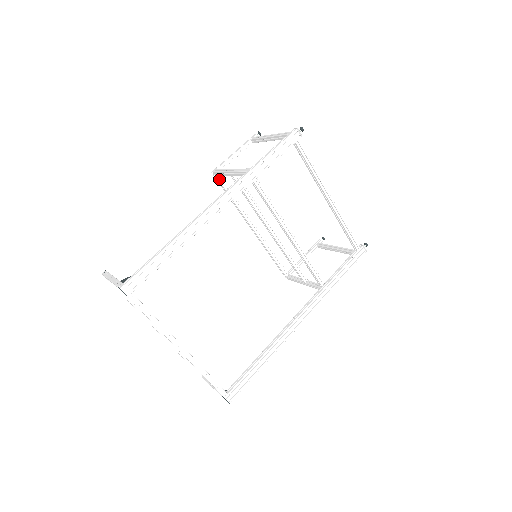
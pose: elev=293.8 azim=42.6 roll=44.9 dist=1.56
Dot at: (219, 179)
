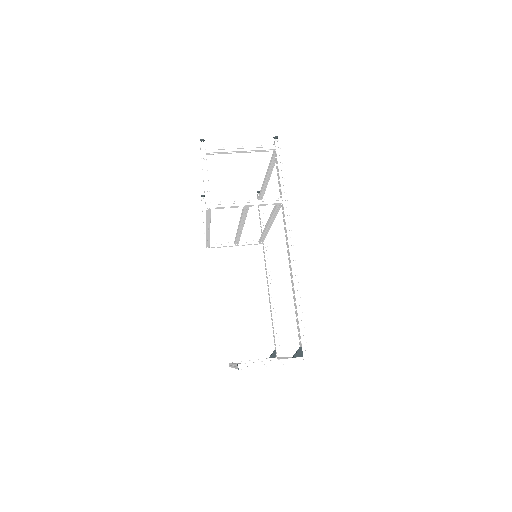
Dot at: occluded
